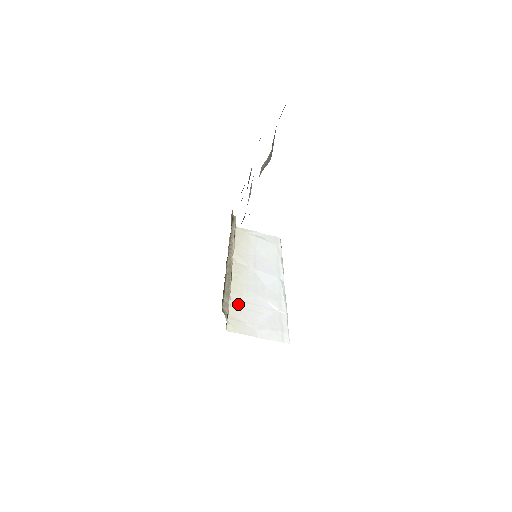
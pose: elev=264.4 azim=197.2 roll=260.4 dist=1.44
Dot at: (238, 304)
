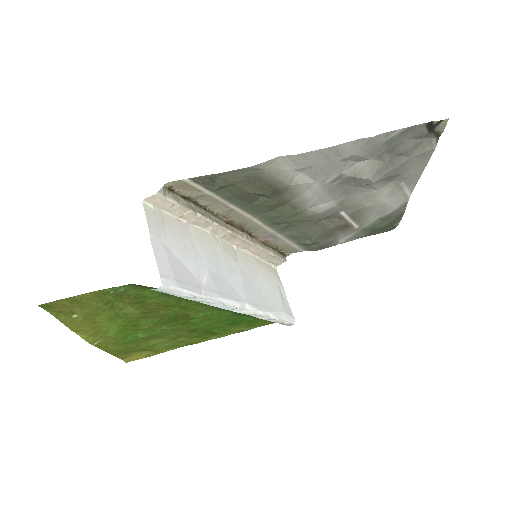
Dot at: (185, 230)
